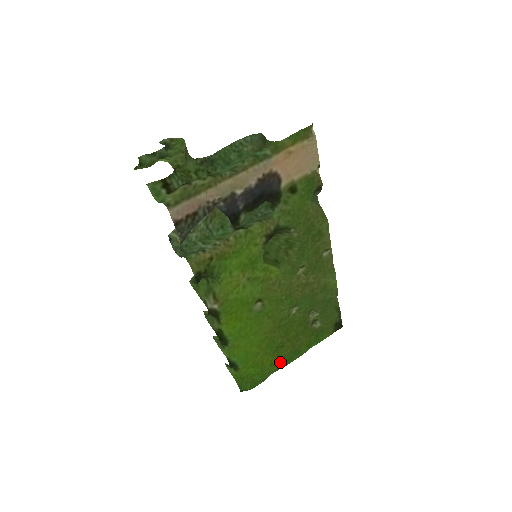
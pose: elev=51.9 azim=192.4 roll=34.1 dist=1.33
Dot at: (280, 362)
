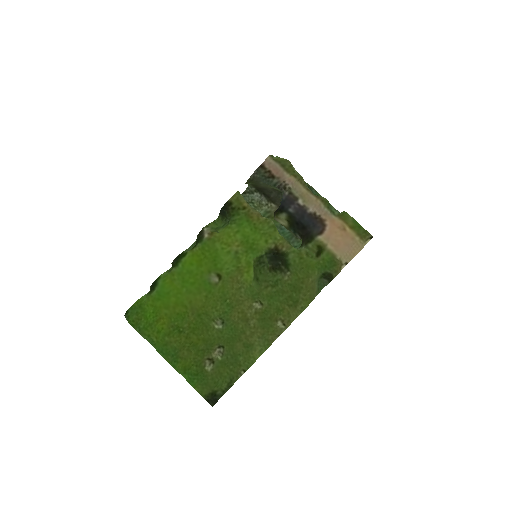
Dot at: (162, 342)
